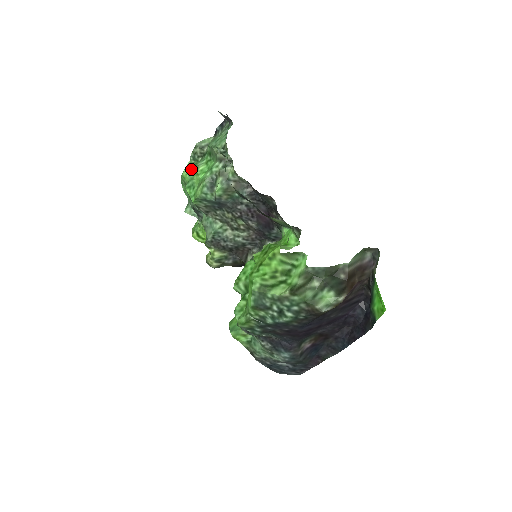
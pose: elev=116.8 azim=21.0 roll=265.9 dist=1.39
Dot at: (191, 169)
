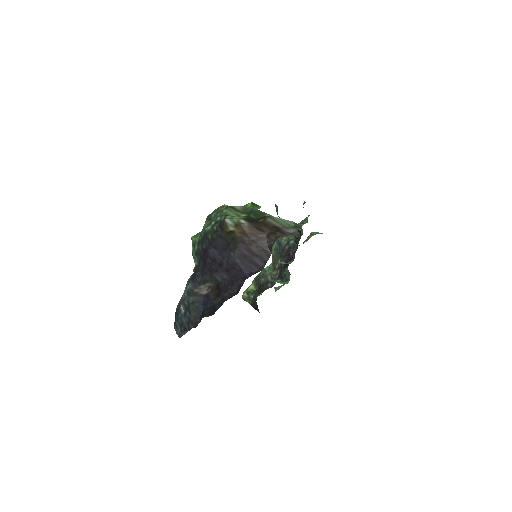
Dot at: occluded
